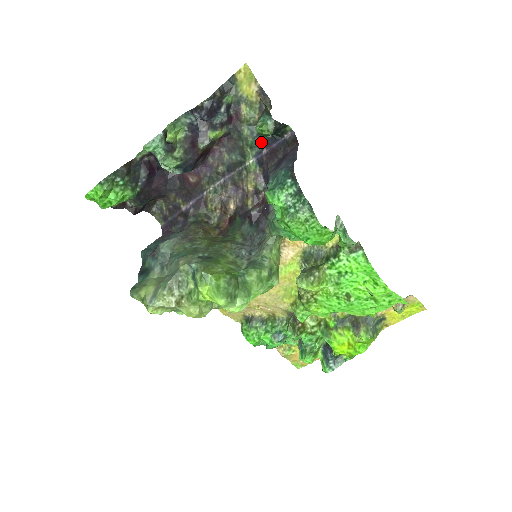
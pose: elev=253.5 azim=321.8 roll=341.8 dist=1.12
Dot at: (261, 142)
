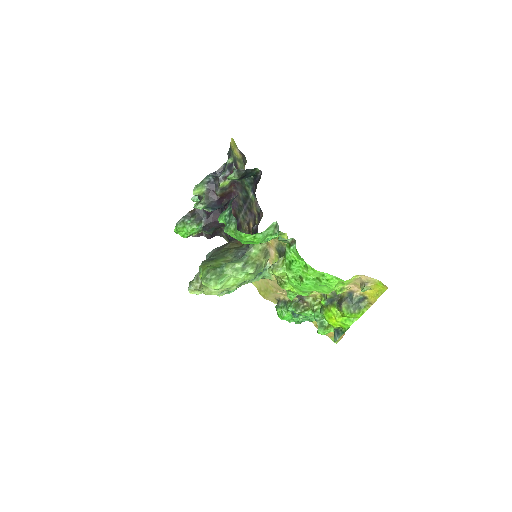
Dot at: (251, 182)
